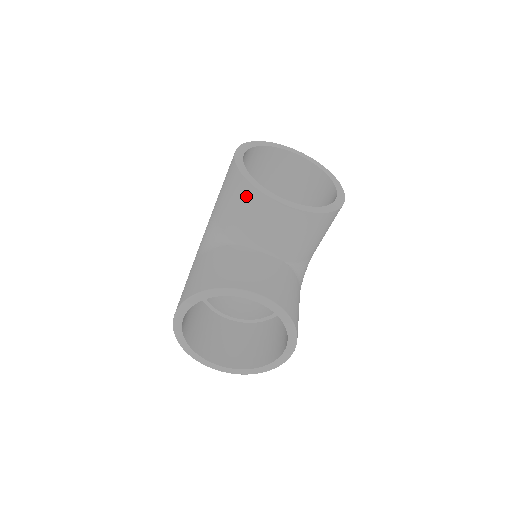
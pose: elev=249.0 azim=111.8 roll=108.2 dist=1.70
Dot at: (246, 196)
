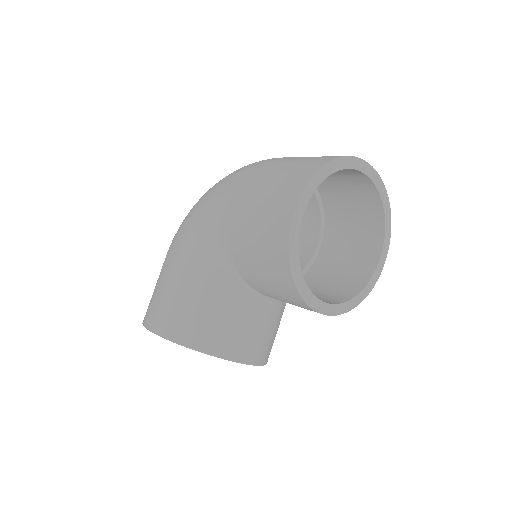
Dot at: (282, 282)
